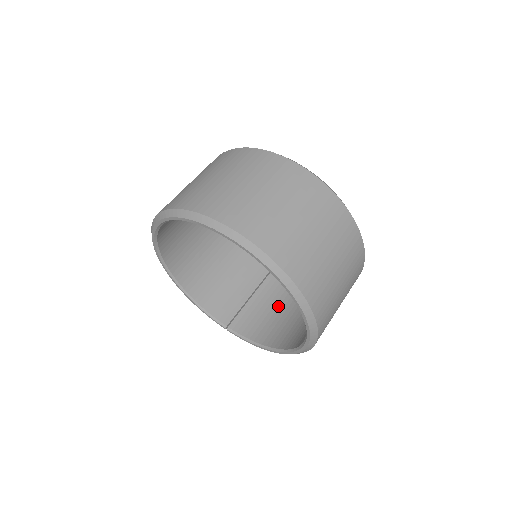
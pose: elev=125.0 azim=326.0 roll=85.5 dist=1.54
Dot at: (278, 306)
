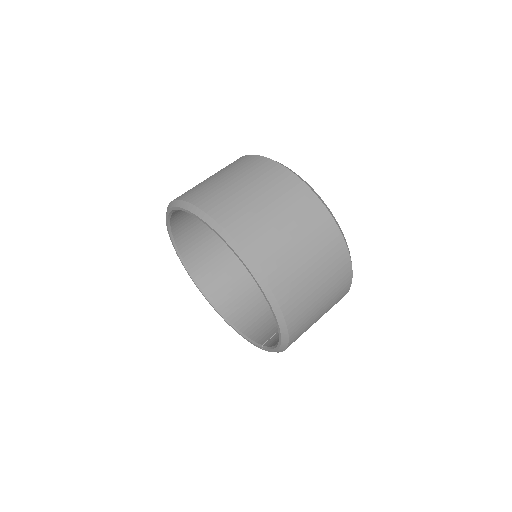
Dot at: occluded
